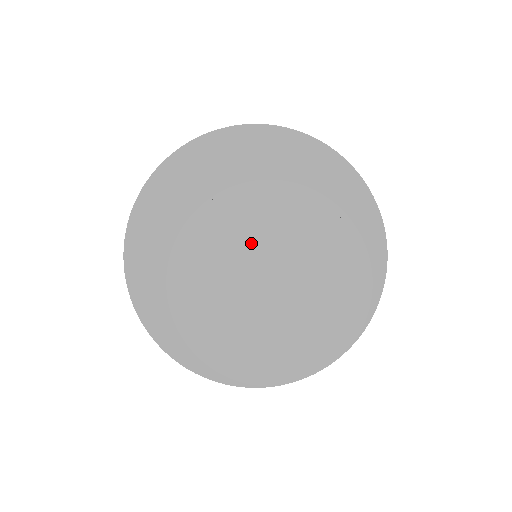
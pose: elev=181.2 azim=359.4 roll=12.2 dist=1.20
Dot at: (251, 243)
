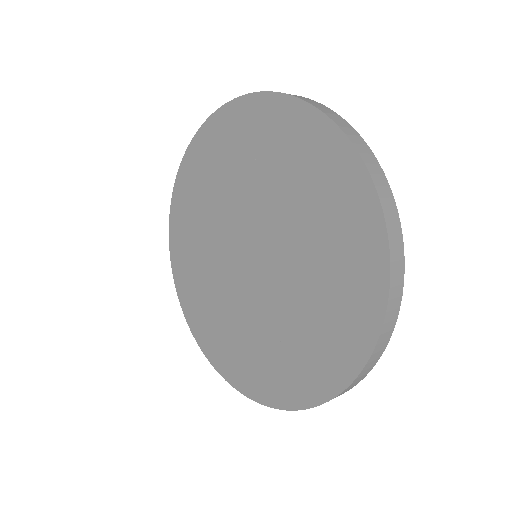
Dot at: (257, 244)
